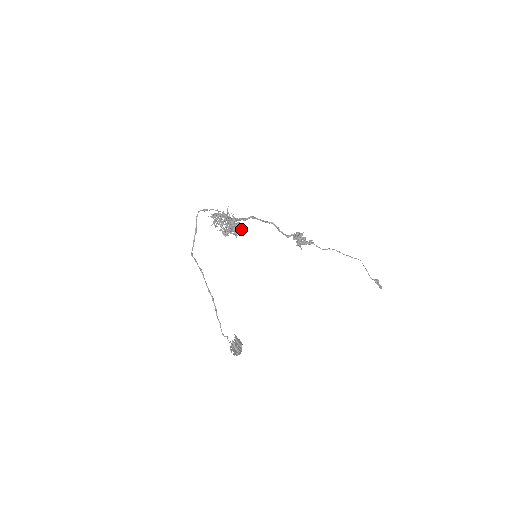
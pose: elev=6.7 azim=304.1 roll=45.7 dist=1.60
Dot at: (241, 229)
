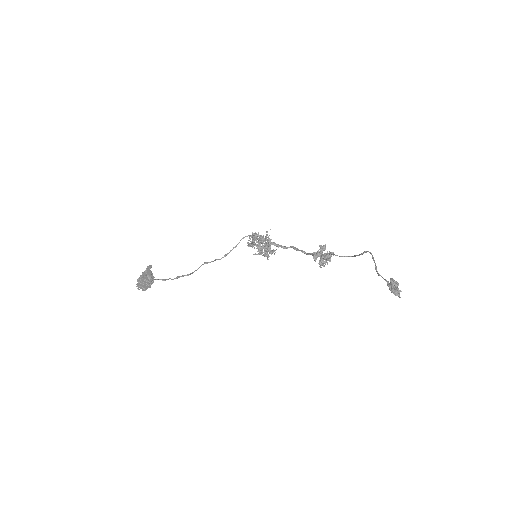
Dot at: (266, 243)
